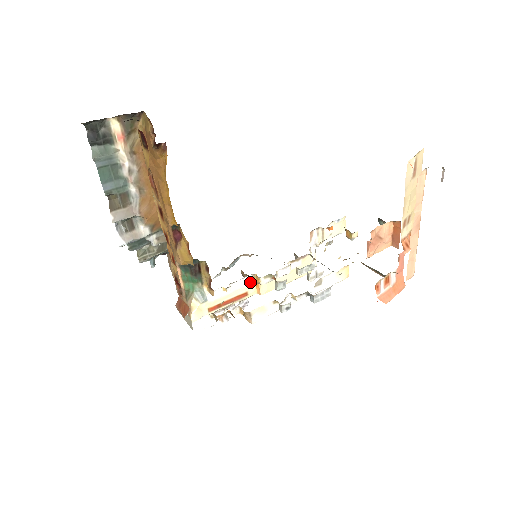
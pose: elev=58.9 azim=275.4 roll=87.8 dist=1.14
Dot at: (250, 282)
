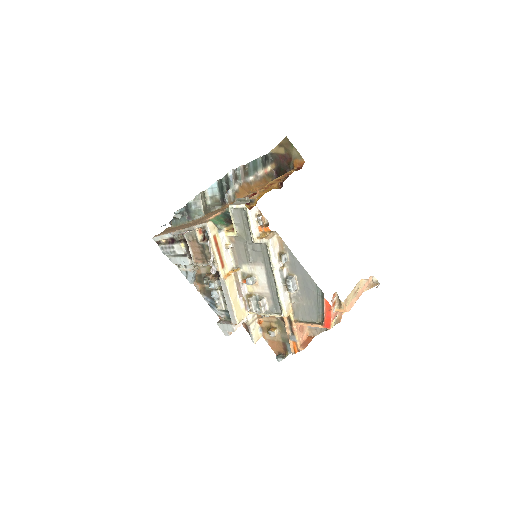
Dot at: (229, 267)
